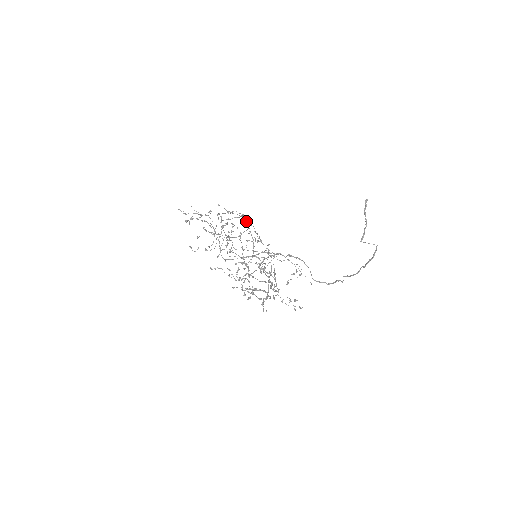
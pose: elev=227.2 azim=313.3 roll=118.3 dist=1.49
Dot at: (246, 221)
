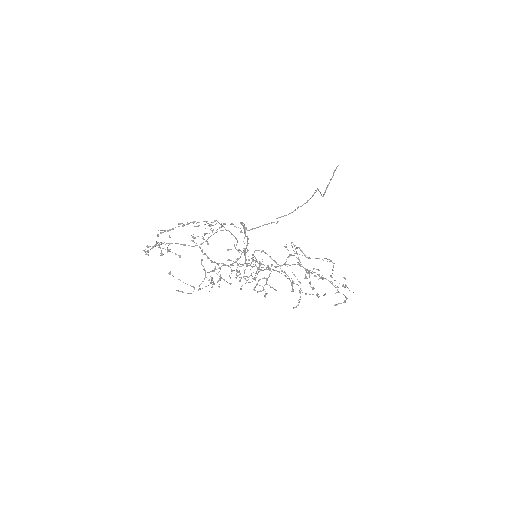
Dot at: (222, 225)
